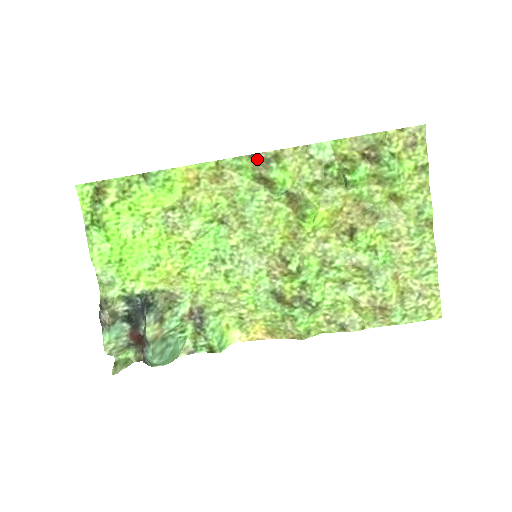
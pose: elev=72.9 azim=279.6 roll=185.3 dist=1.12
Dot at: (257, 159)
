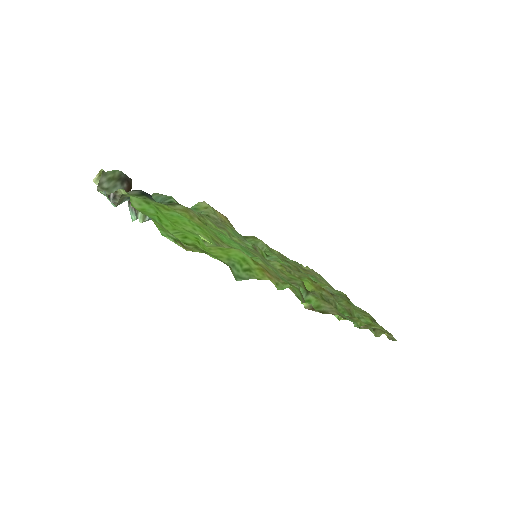
Dot at: occluded
